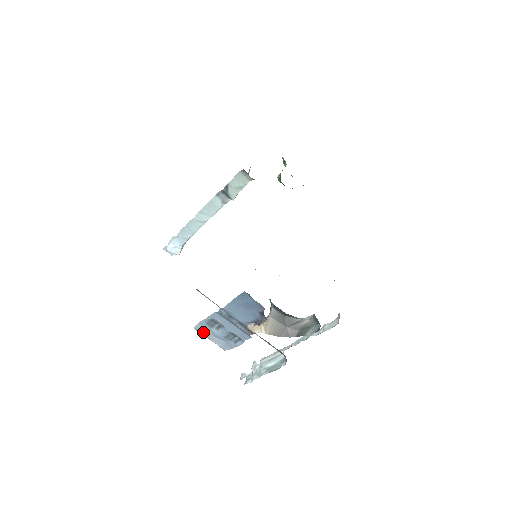
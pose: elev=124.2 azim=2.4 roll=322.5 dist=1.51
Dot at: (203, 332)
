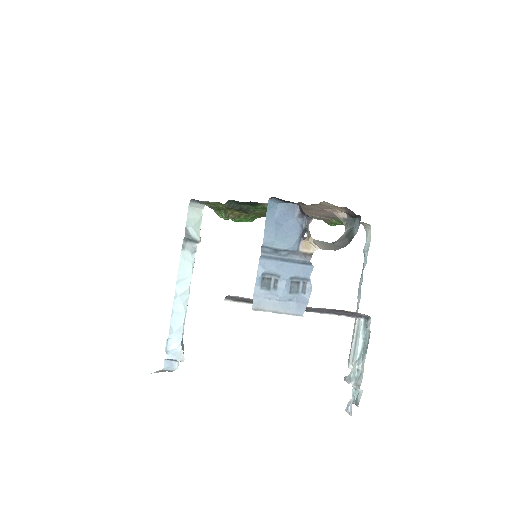
Dot at: (265, 307)
